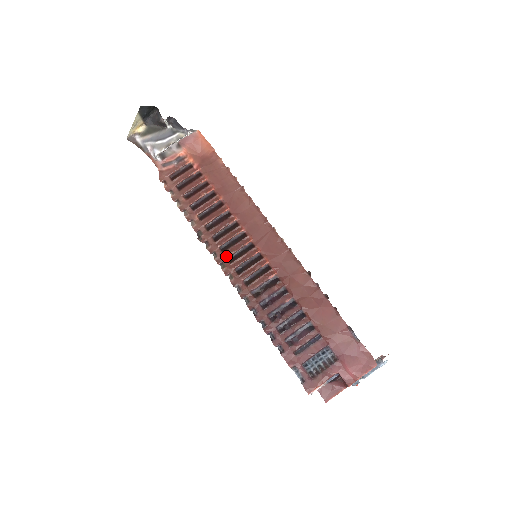
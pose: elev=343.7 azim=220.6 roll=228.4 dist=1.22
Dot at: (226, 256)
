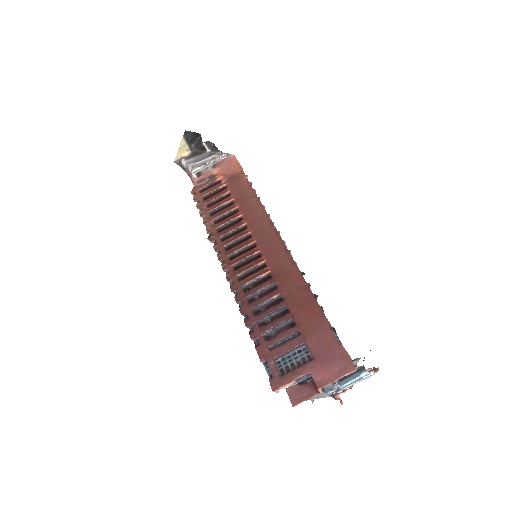
Dot at: (228, 254)
